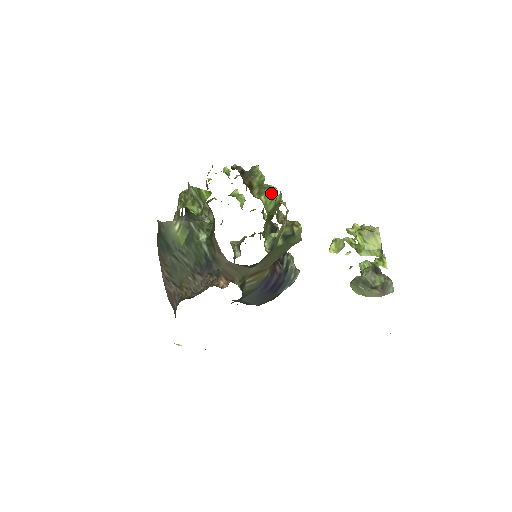
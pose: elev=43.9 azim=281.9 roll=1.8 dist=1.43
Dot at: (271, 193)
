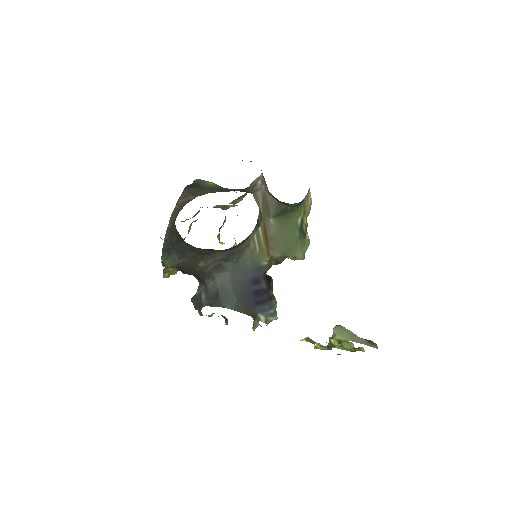
Dot at: occluded
